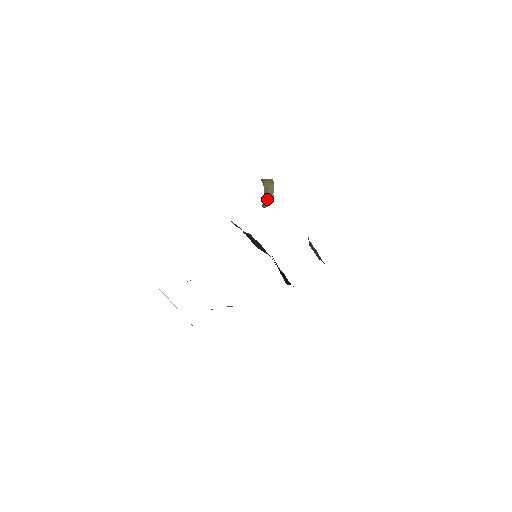
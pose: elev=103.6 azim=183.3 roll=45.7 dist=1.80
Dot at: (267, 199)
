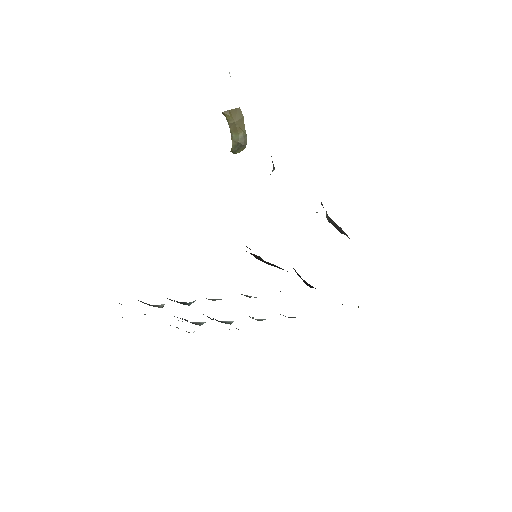
Dot at: (238, 142)
